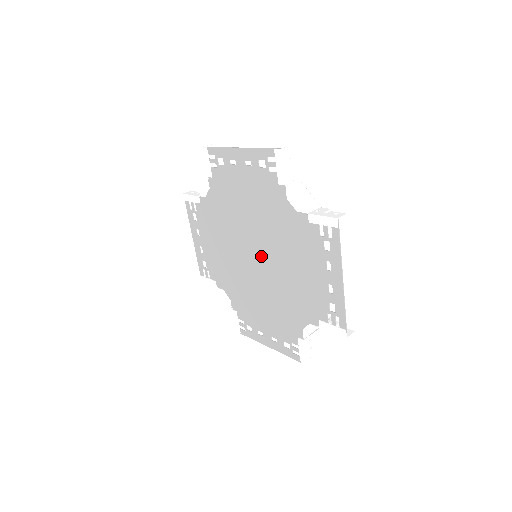
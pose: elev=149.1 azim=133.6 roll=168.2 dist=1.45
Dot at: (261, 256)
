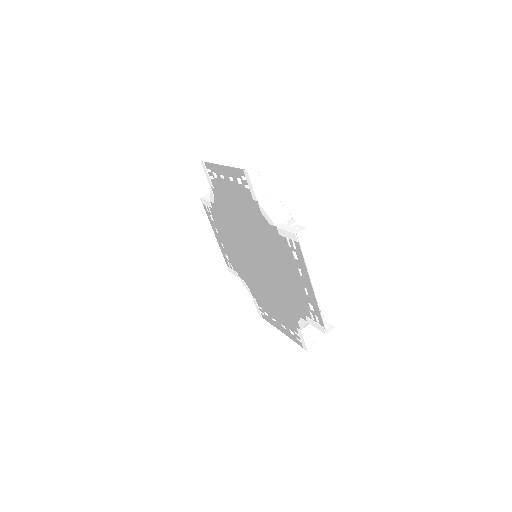
Dot at: (258, 257)
